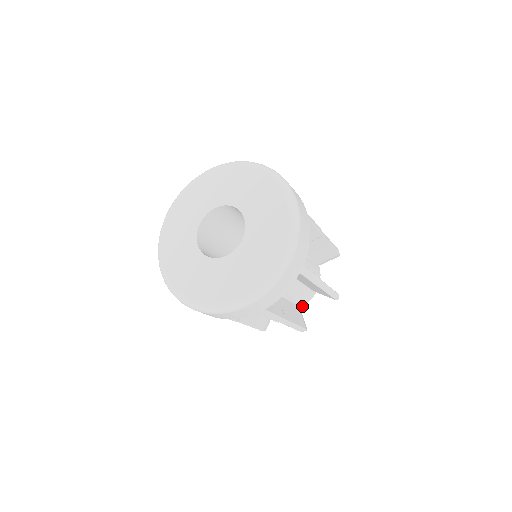
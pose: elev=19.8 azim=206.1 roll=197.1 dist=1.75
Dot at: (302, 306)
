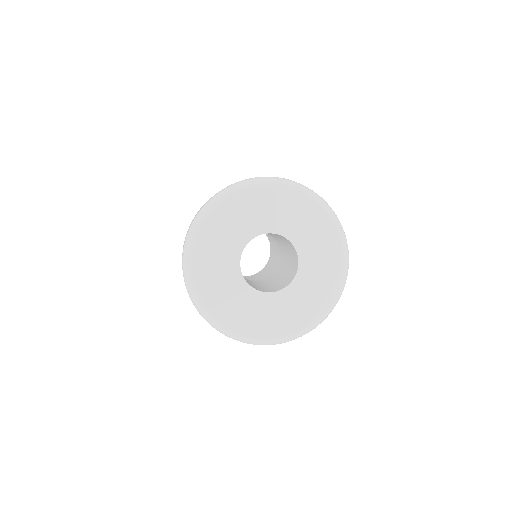
Dot at: occluded
